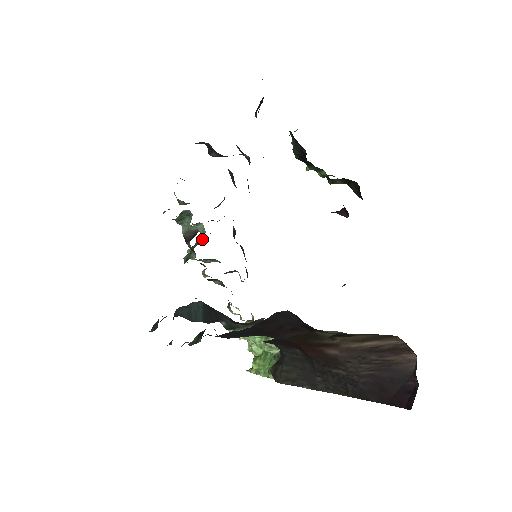
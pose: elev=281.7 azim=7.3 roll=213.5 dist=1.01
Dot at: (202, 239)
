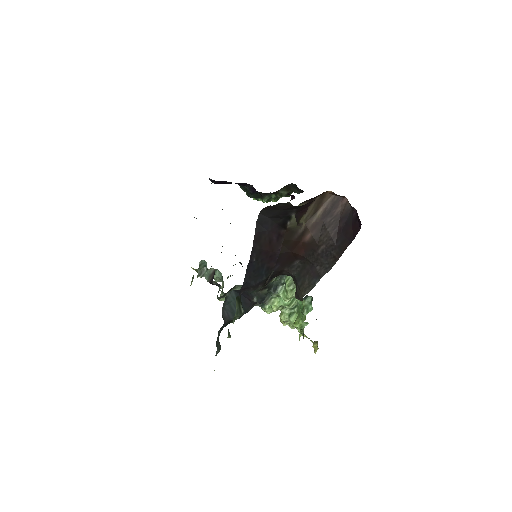
Dot at: (222, 279)
